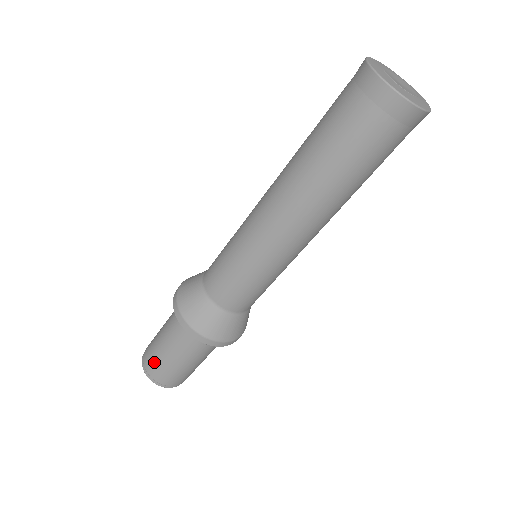
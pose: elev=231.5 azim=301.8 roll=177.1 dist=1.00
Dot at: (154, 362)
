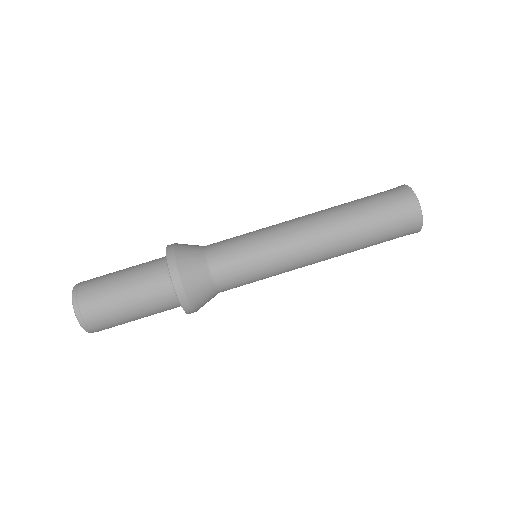
Dot at: (96, 281)
